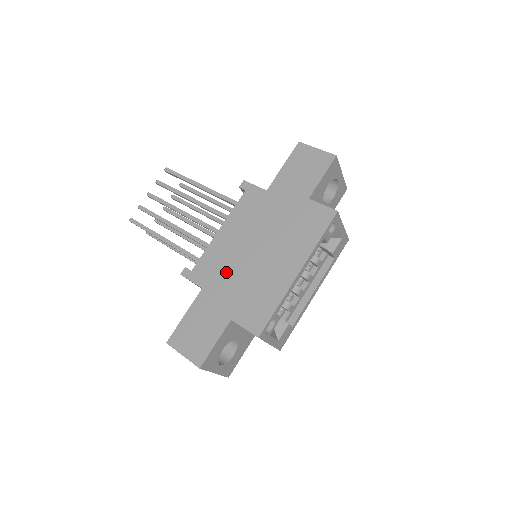
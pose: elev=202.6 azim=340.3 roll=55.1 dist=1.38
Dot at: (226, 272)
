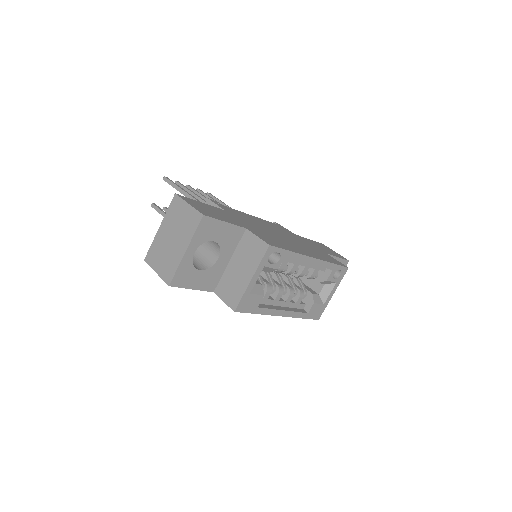
Dot at: (250, 221)
